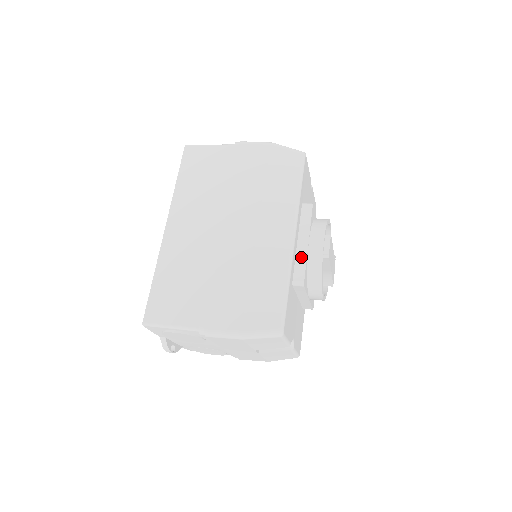
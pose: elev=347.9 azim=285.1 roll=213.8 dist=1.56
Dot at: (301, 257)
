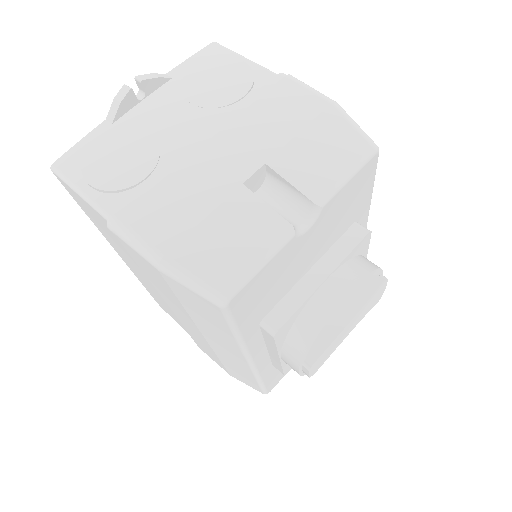
Dot at: (275, 361)
